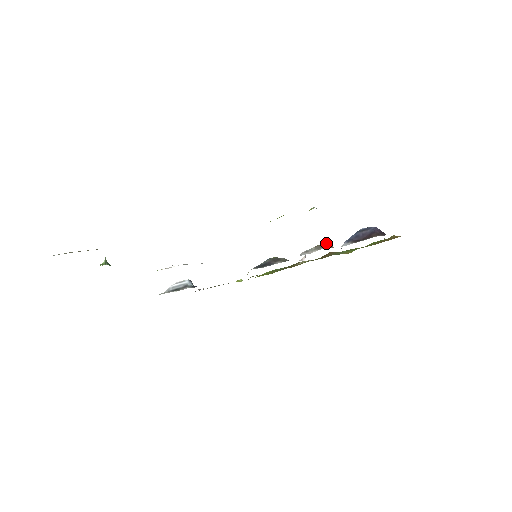
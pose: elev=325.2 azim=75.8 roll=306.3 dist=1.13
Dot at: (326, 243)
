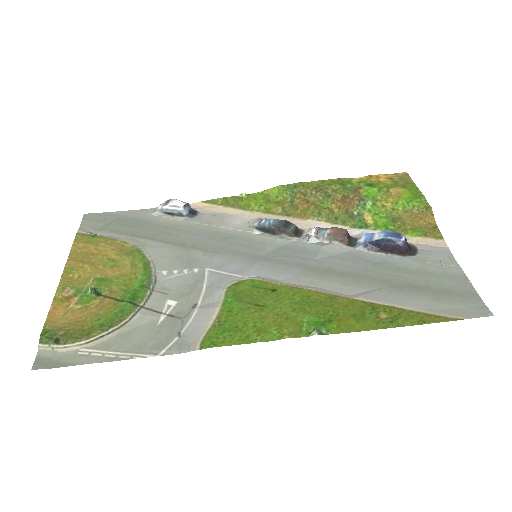
Dot at: (341, 237)
